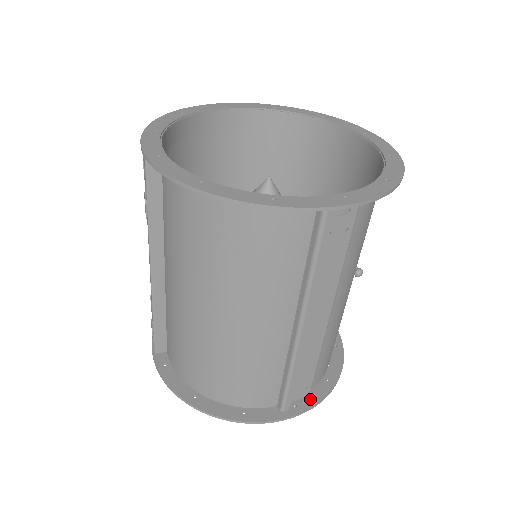
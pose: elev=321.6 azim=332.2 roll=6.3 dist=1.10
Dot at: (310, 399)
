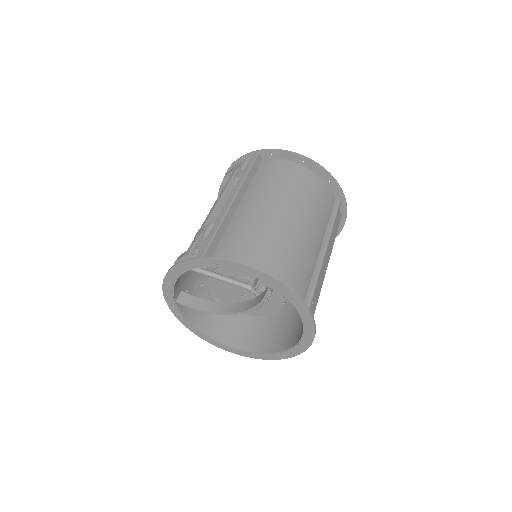
Dot at: (310, 330)
